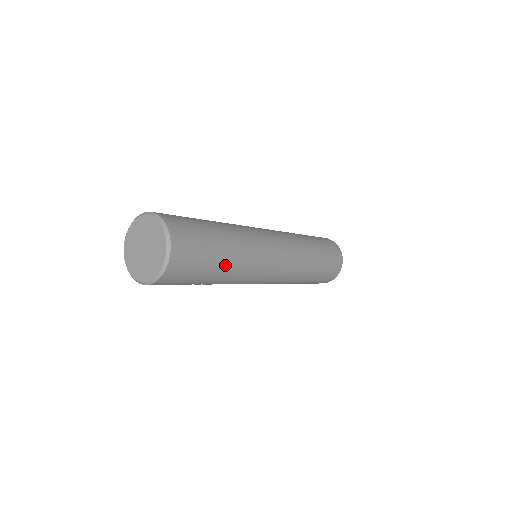
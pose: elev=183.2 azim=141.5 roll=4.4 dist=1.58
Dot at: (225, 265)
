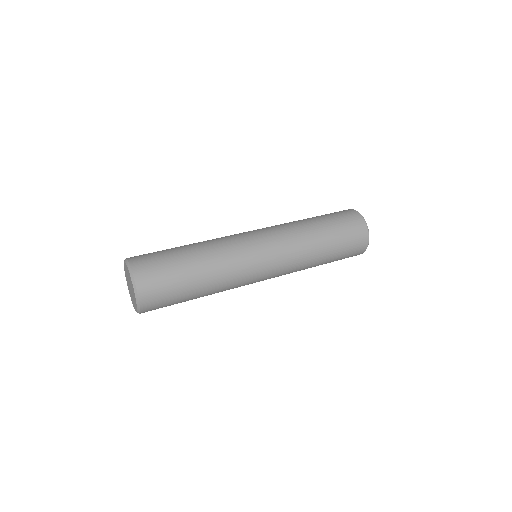
Dot at: occluded
